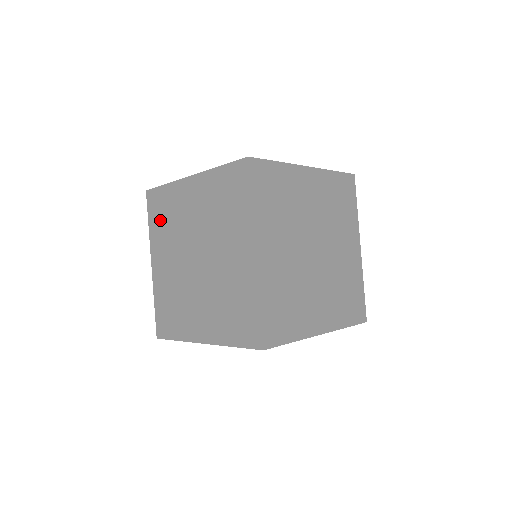
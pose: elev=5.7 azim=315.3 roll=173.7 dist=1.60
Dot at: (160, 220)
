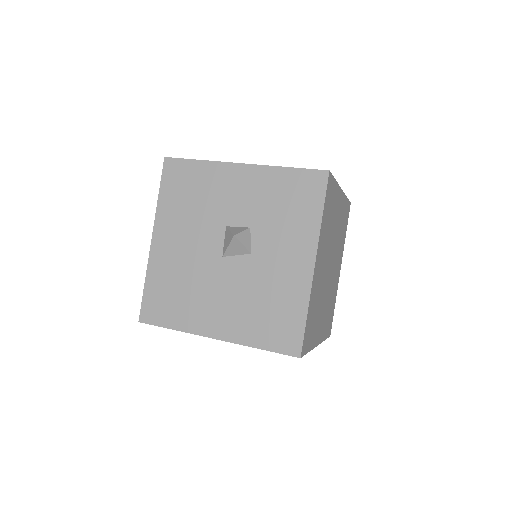
Dot at: occluded
